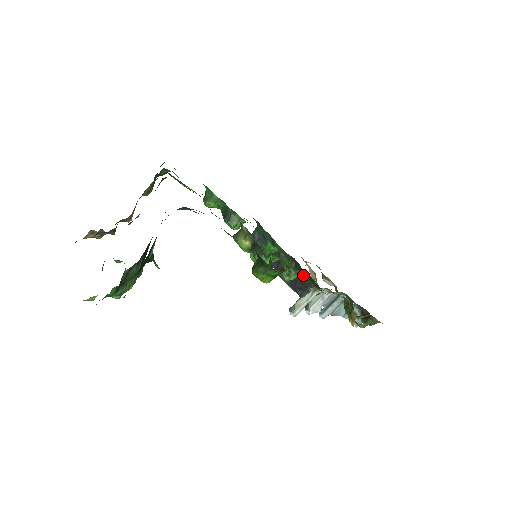
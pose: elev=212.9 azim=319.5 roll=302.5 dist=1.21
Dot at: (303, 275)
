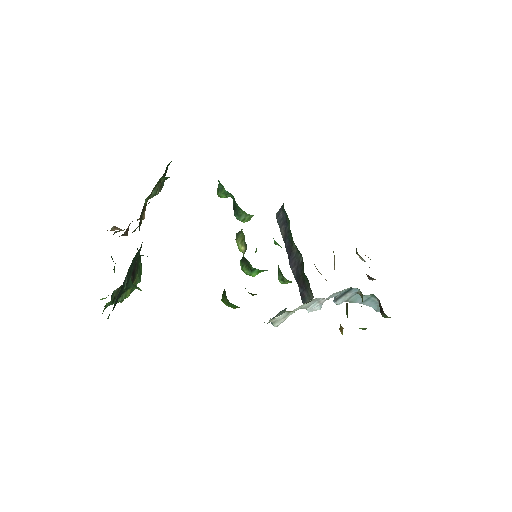
Dot at: occluded
